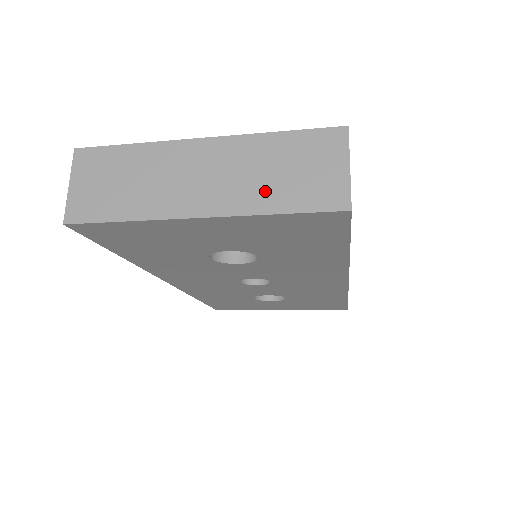
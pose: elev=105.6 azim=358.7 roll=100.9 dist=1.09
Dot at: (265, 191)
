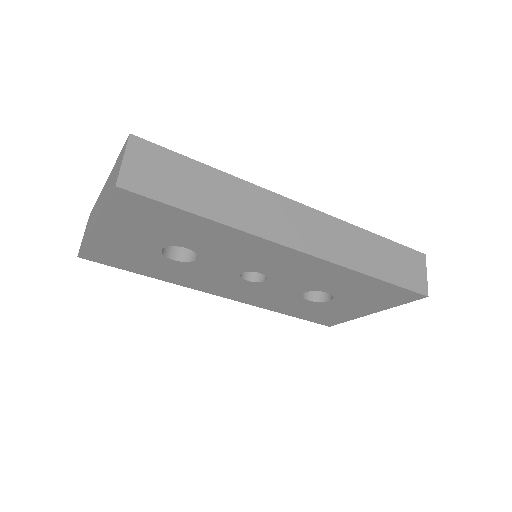
Dot at: (106, 197)
